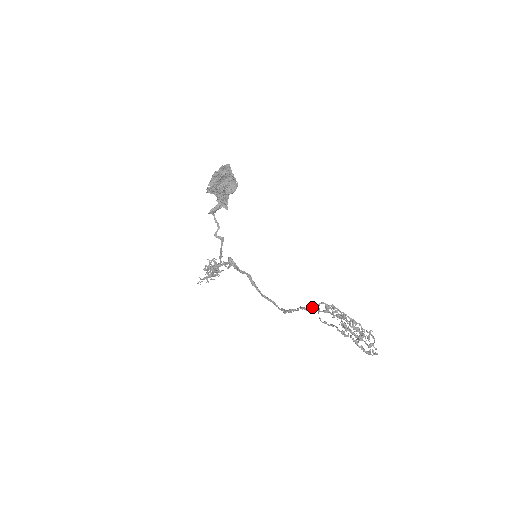
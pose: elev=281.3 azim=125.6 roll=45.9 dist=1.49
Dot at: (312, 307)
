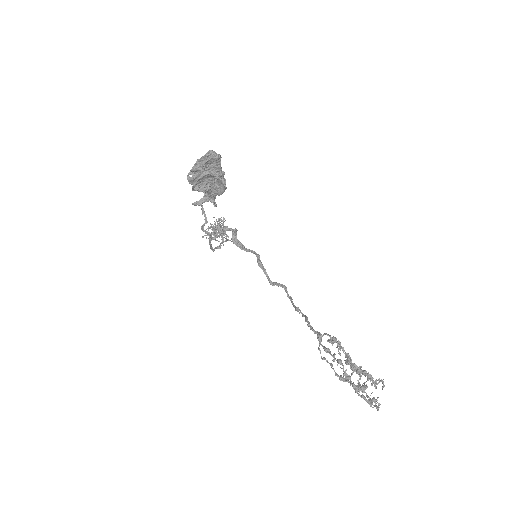
Dot at: (315, 331)
